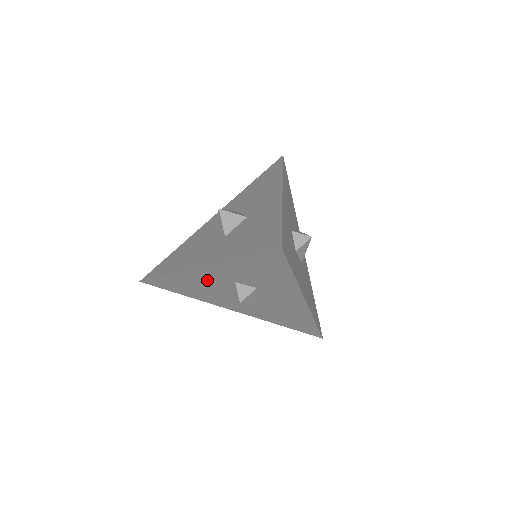
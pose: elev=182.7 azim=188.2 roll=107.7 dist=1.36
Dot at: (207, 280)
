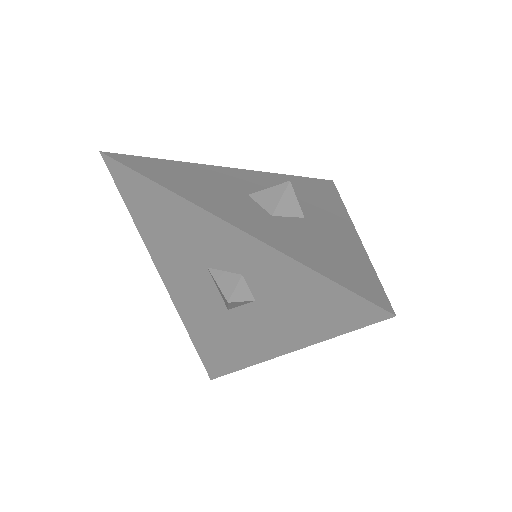
Dot at: (208, 240)
